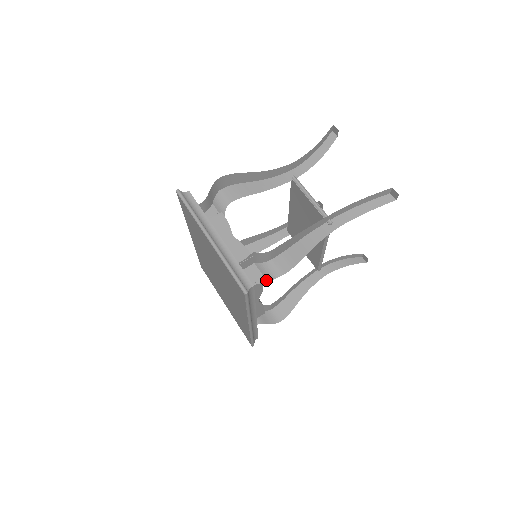
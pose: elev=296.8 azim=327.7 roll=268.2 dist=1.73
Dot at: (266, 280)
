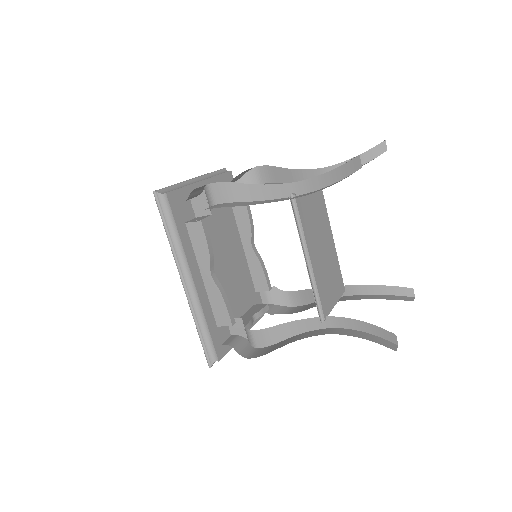
Dot at: (199, 220)
